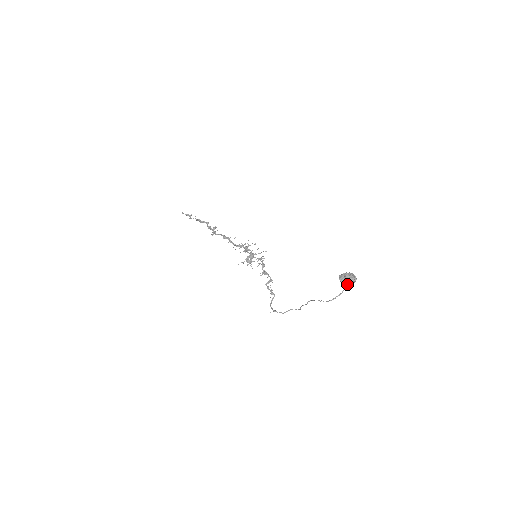
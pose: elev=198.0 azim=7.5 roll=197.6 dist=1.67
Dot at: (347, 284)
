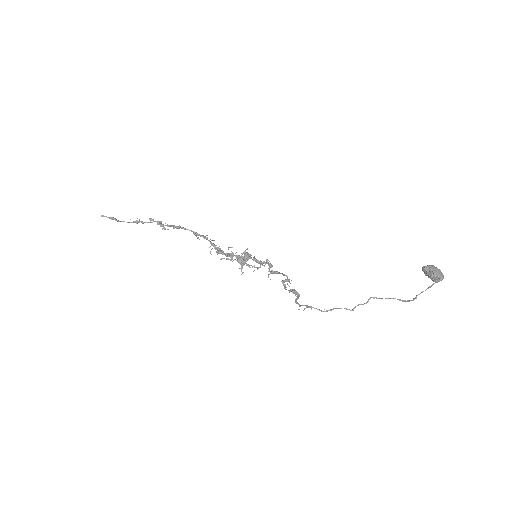
Dot at: (437, 276)
